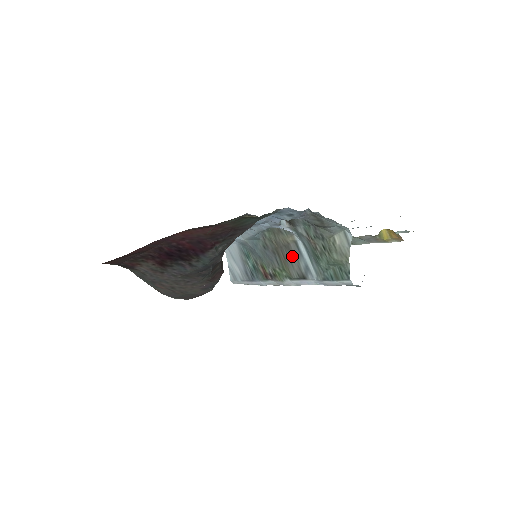
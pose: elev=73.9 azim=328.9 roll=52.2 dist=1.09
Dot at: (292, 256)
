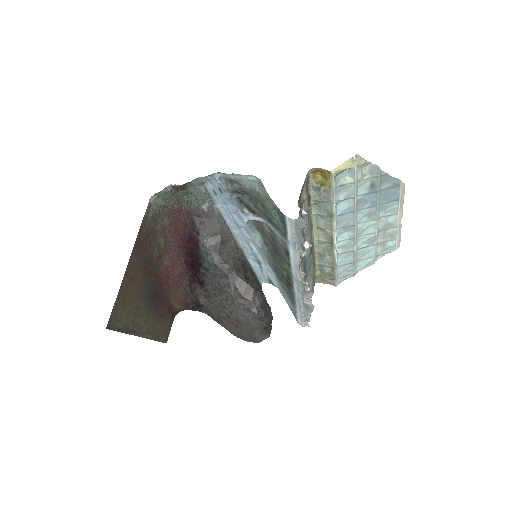
Dot at: (276, 242)
